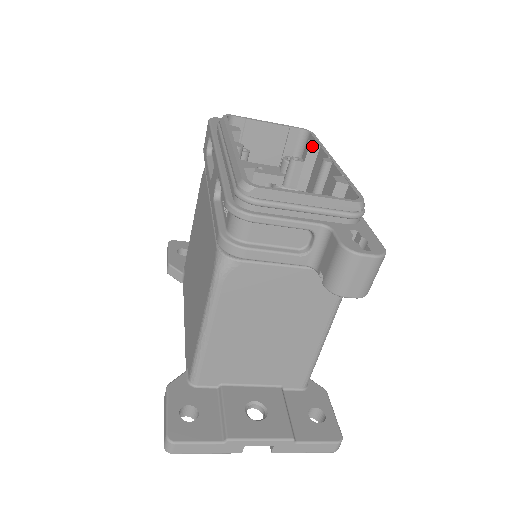
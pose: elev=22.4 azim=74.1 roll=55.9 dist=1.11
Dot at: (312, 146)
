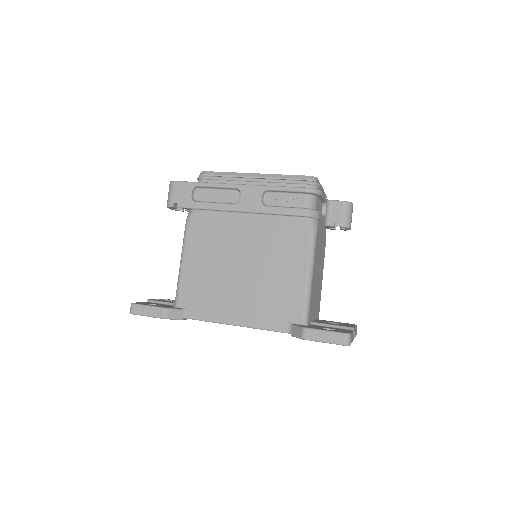
Dot at: occluded
